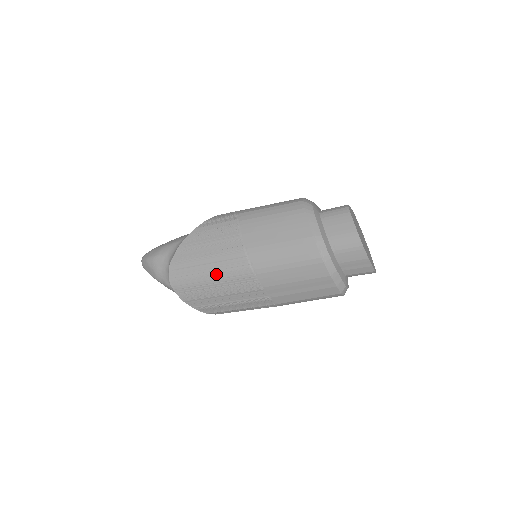
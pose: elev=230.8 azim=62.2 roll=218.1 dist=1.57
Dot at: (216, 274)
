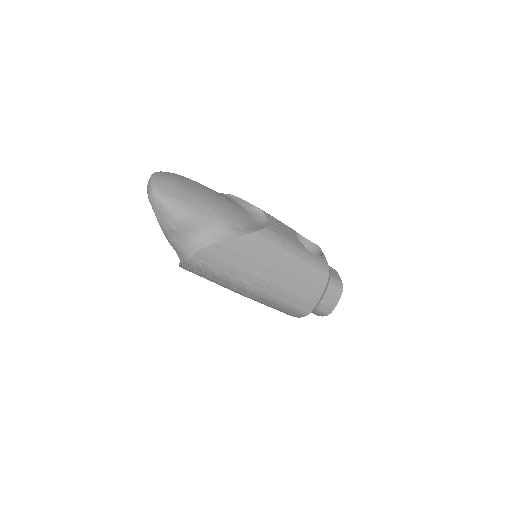
Dot at: (233, 281)
